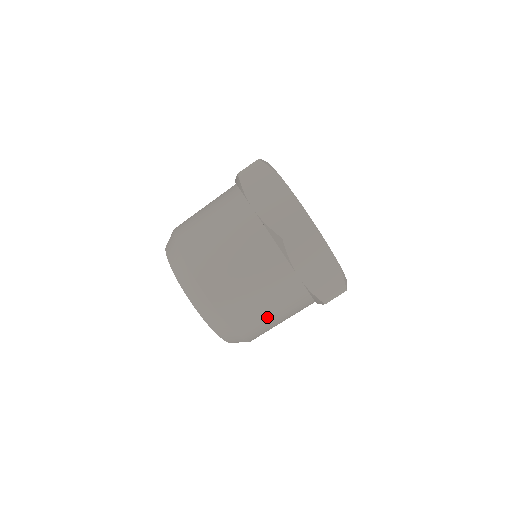
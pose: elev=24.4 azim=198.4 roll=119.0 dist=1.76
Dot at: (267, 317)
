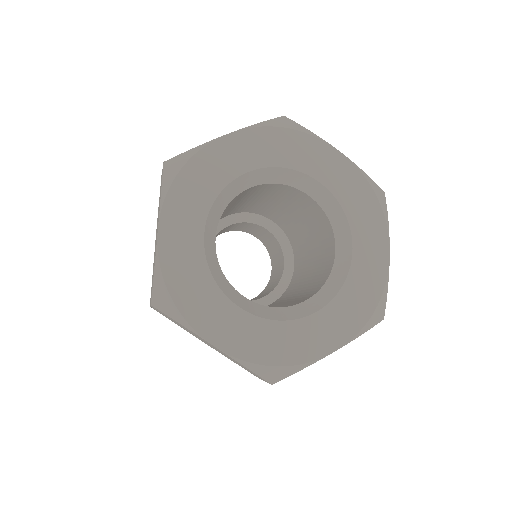
Dot at: occluded
